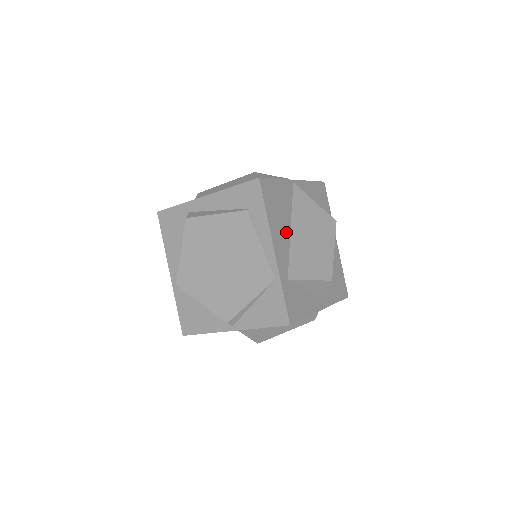
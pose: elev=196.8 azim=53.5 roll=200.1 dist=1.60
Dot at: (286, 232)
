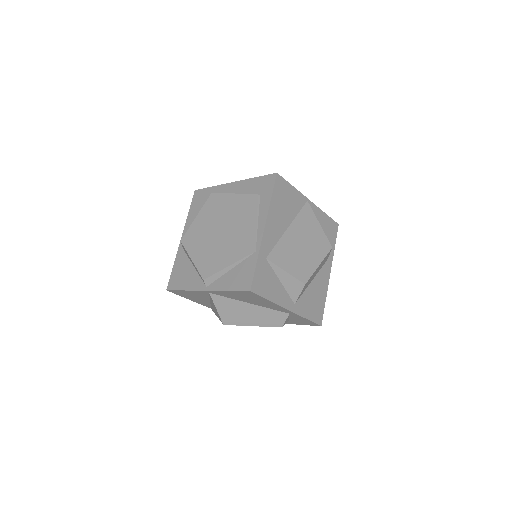
Dot at: (282, 226)
